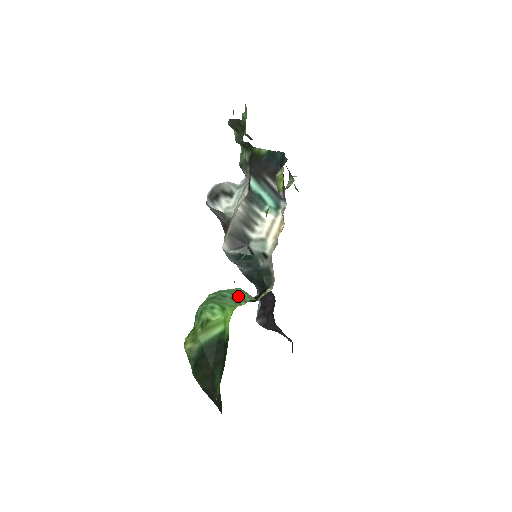
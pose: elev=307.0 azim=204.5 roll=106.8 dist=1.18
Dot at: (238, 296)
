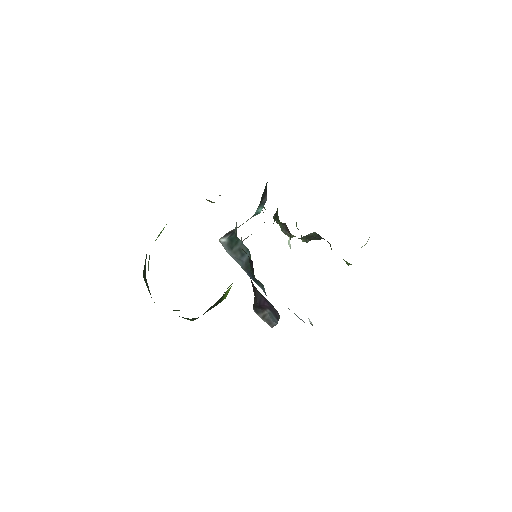
Dot at: occluded
